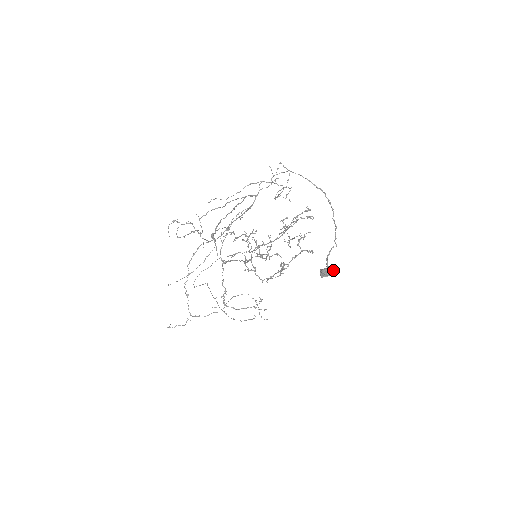
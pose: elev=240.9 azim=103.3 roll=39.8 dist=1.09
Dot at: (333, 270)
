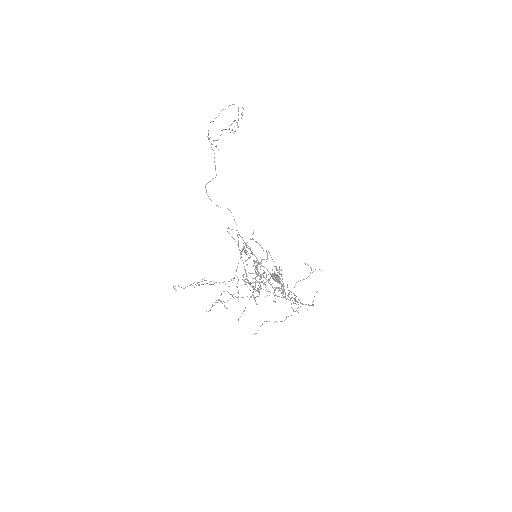
Dot at: occluded
